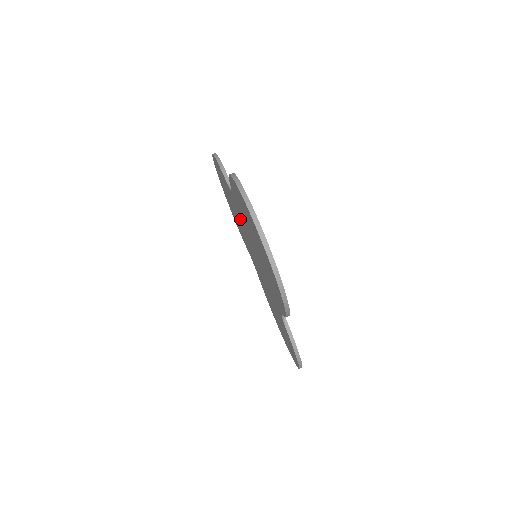
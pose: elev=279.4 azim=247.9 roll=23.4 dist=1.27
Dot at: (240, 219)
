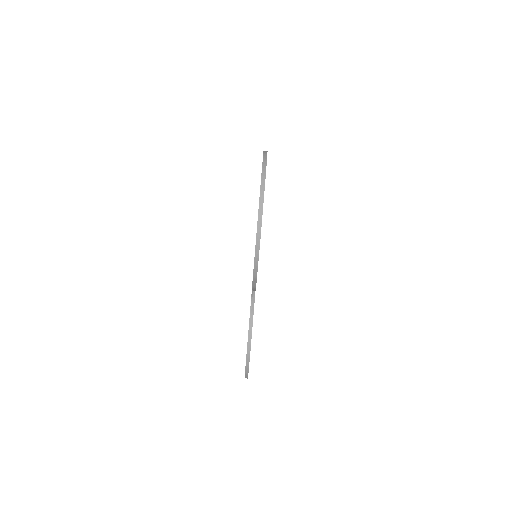
Dot at: occluded
